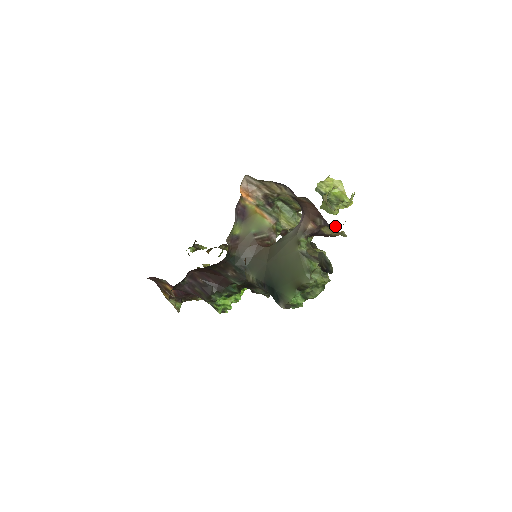
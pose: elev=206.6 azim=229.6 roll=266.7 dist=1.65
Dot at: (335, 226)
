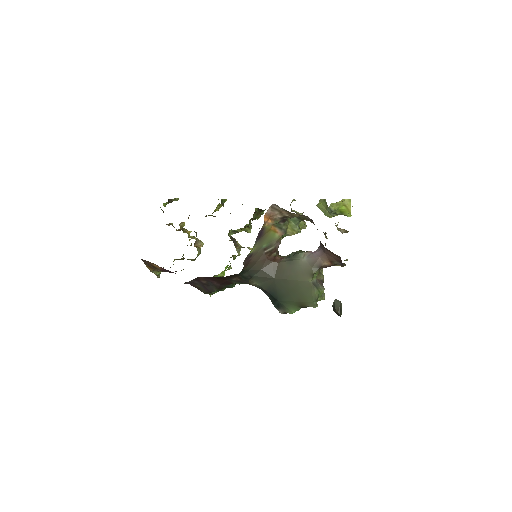
Dot at: occluded
